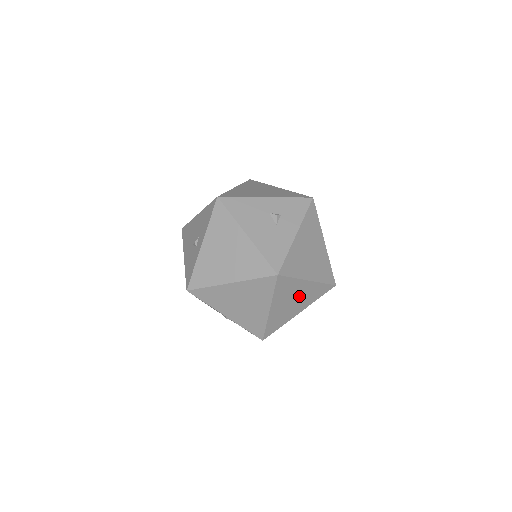
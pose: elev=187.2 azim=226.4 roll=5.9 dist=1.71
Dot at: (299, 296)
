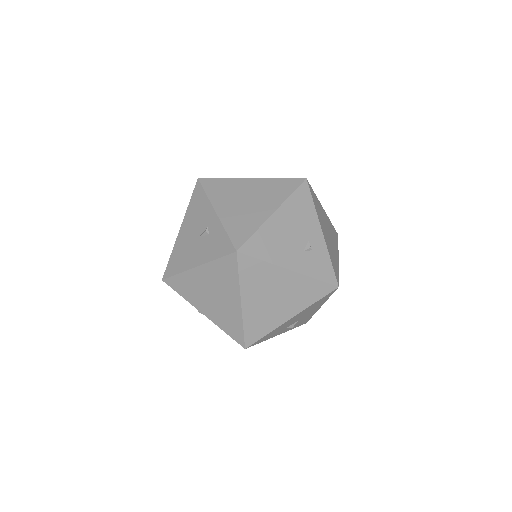
Dot at: (304, 240)
